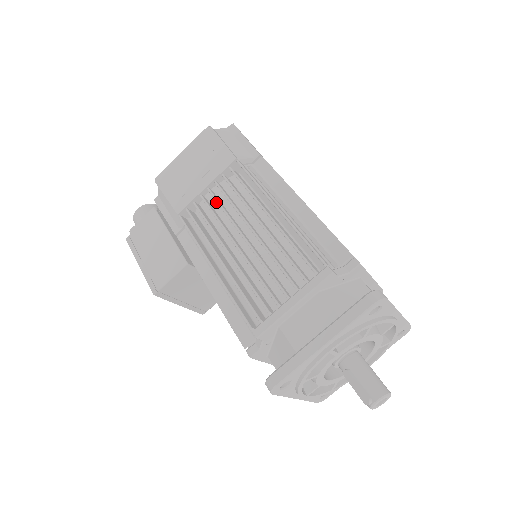
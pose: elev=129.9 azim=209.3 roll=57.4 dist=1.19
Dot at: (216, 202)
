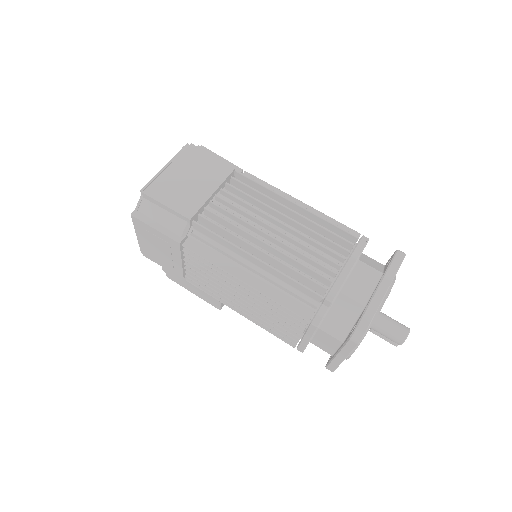
Dot at: occluded
